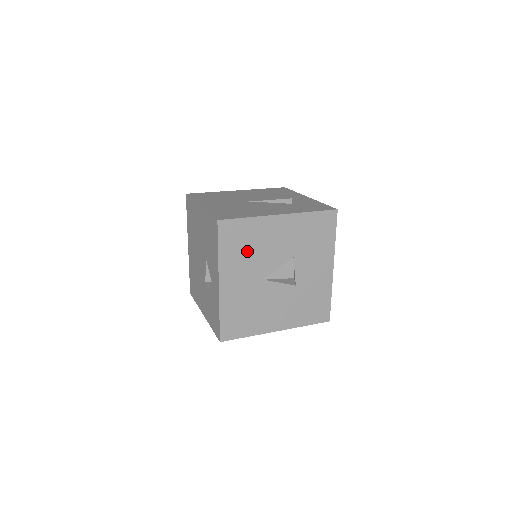
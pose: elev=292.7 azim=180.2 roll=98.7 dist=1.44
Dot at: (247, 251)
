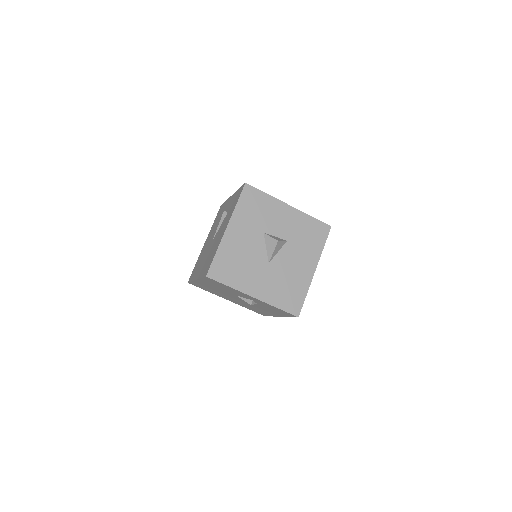
Dot at: (240, 266)
